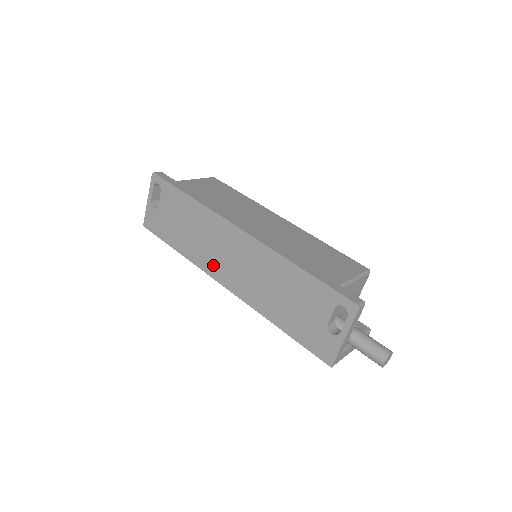
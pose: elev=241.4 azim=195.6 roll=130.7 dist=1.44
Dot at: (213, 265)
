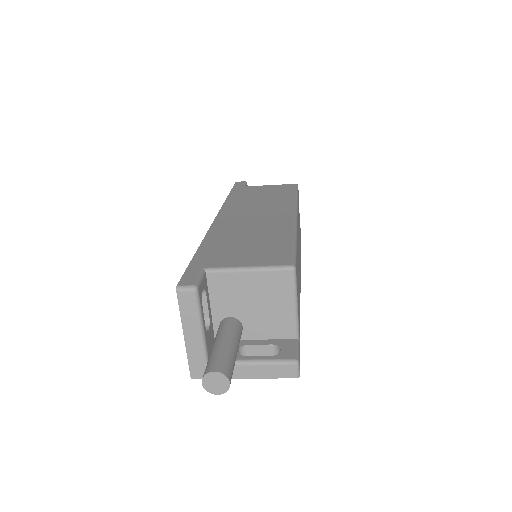
Dot at: occluded
